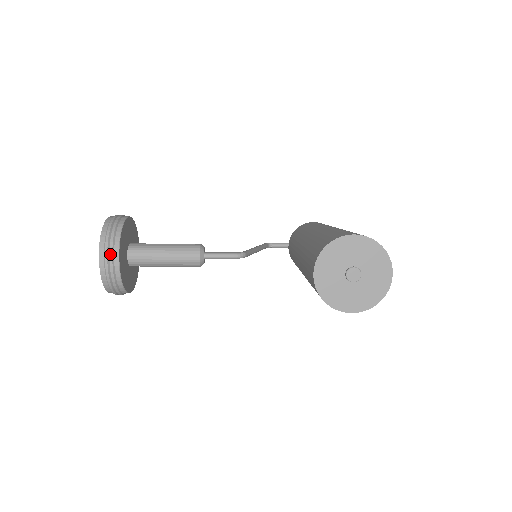
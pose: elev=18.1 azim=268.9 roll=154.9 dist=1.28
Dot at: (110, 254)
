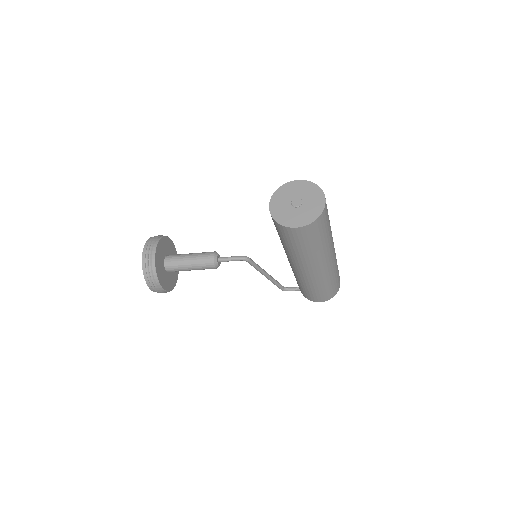
Dot at: (150, 247)
